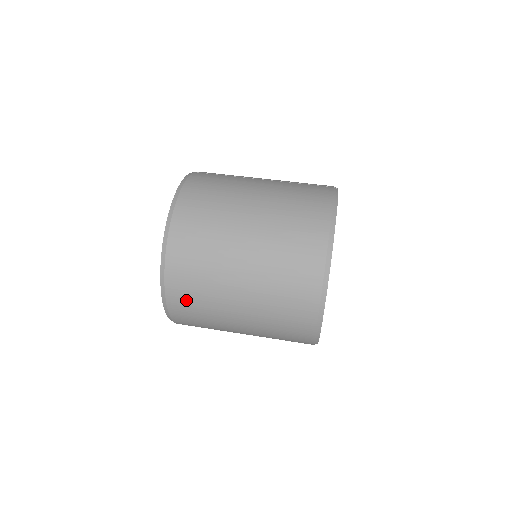
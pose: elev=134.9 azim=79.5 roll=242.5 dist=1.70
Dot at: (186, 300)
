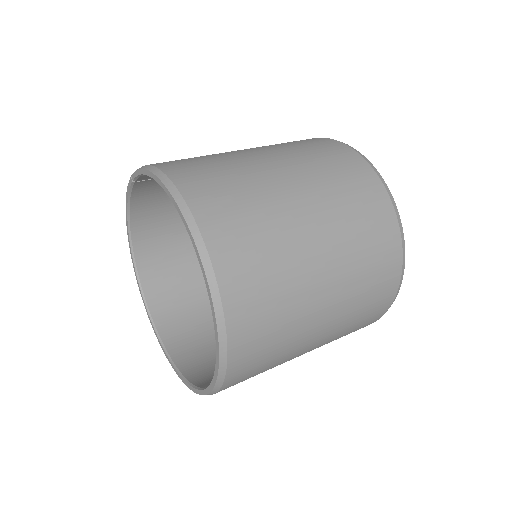
Dot at: (253, 295)
